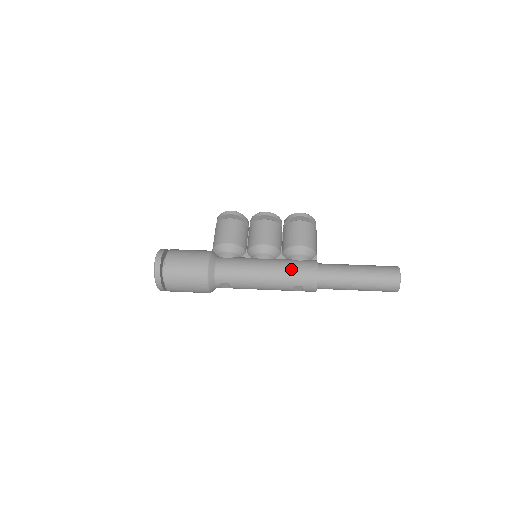
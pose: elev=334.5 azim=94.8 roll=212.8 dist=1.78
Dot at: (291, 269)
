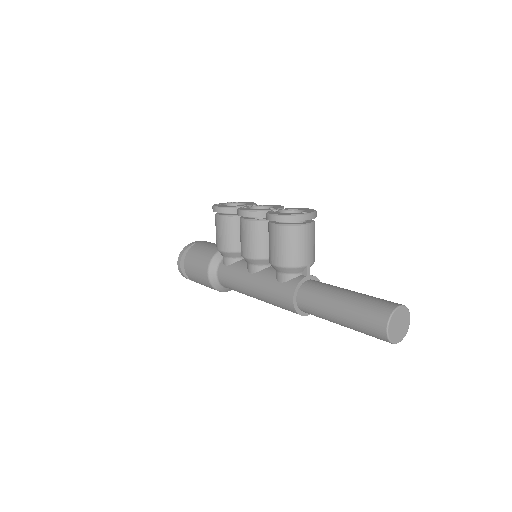
Dot at: (270, 295)
